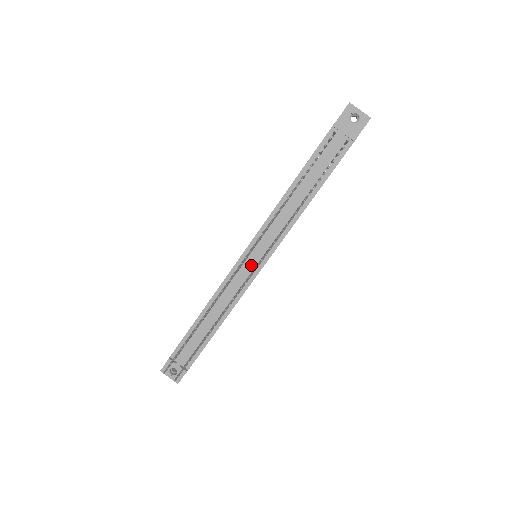
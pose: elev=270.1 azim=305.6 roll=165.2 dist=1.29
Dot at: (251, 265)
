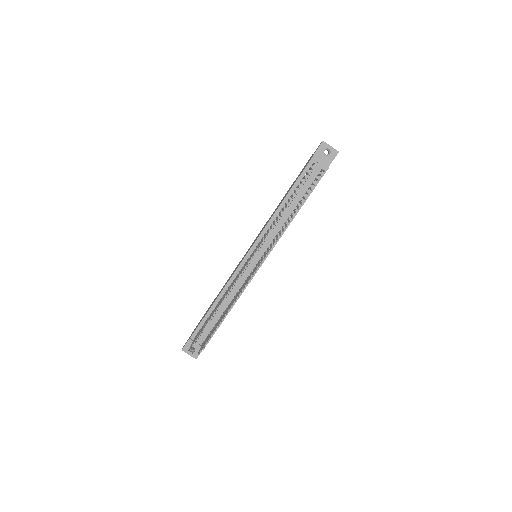
Dot at: (253, 263)
